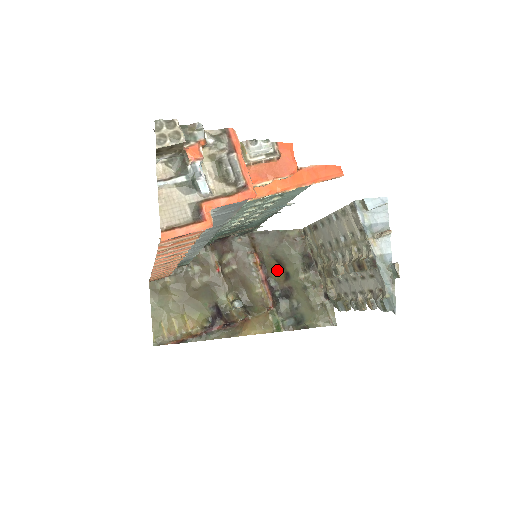
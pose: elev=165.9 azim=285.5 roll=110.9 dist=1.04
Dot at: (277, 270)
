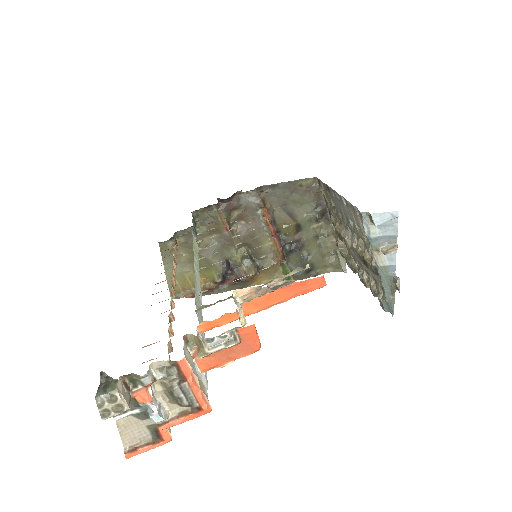
Dot at: (288, 223)
